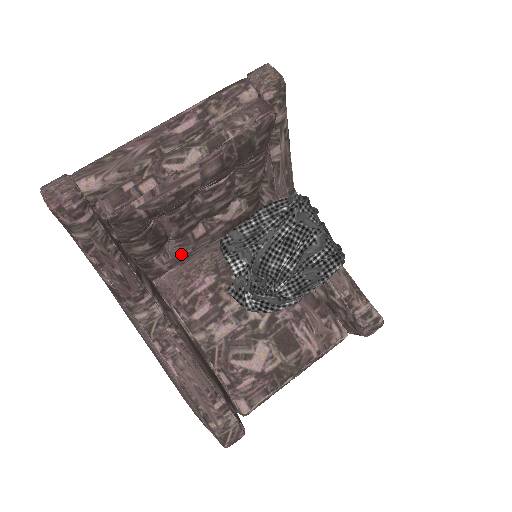
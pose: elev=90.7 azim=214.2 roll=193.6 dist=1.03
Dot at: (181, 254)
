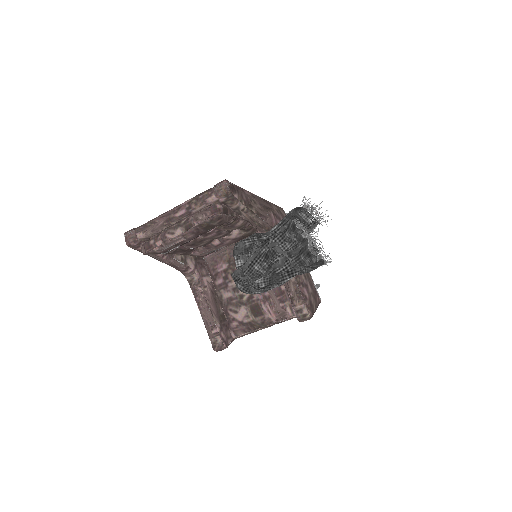
Dot at: (209, 251)
